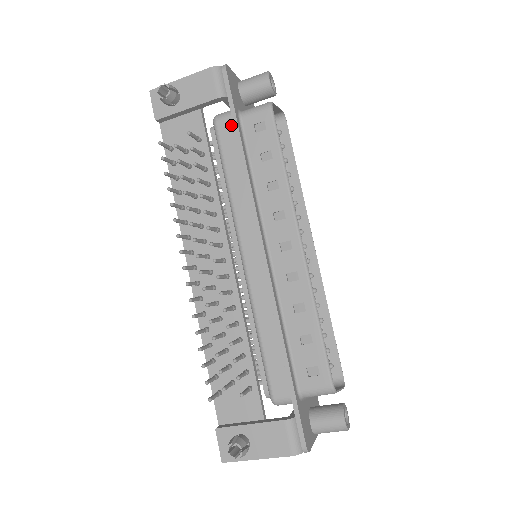
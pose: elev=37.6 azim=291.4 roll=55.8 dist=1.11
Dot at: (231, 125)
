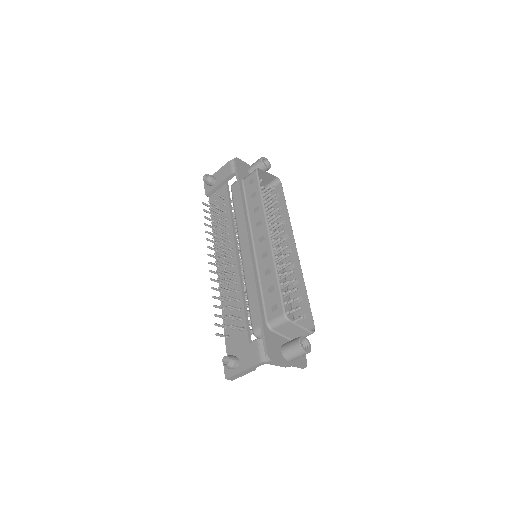
Dot at: occluded
